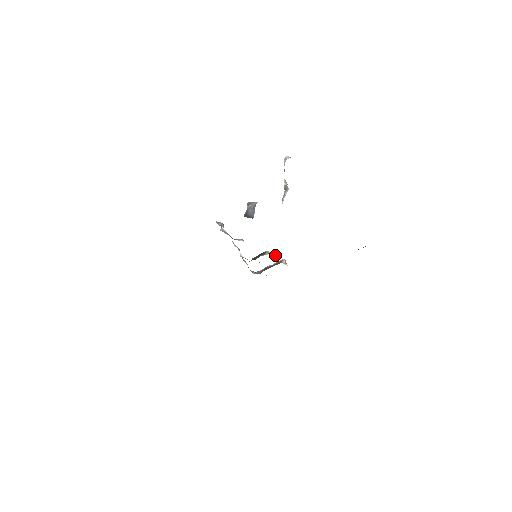
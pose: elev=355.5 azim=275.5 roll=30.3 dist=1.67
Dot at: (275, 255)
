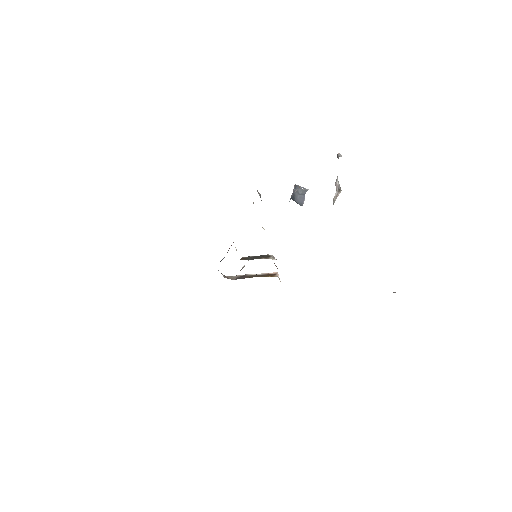
Dot at: occluded
